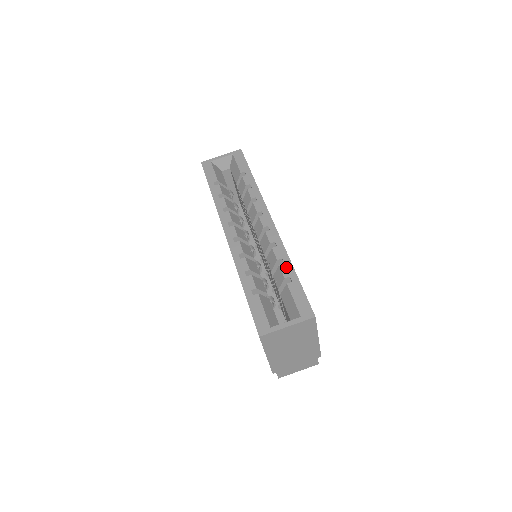
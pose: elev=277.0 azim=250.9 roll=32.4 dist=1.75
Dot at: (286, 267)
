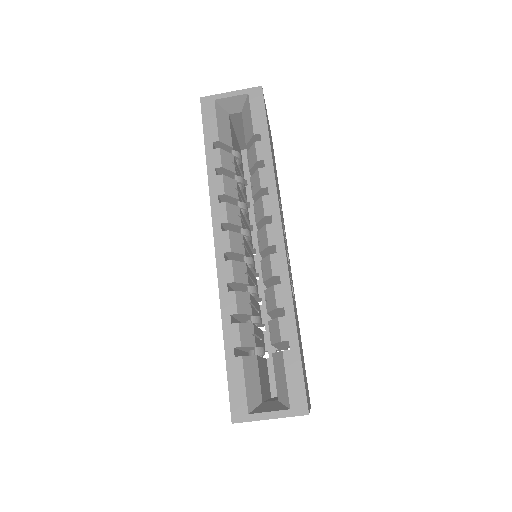
Dot at: (286, 323)
